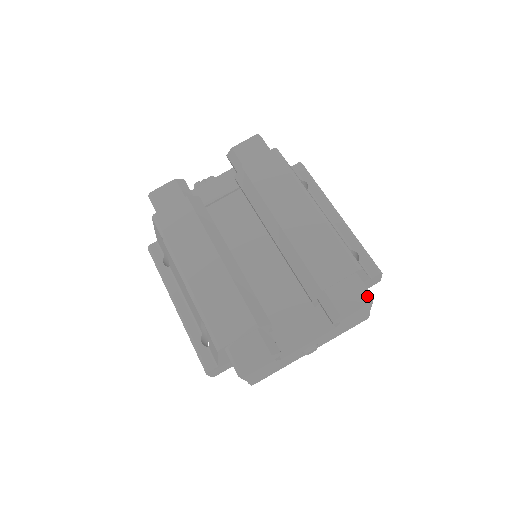
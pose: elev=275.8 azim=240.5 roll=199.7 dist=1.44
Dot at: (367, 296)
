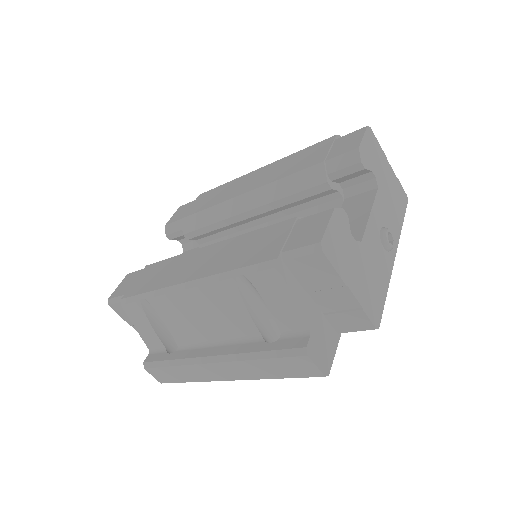
Dot at: (362, 128)
